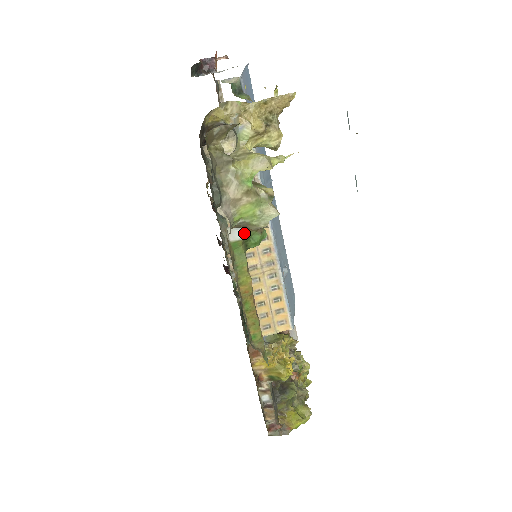
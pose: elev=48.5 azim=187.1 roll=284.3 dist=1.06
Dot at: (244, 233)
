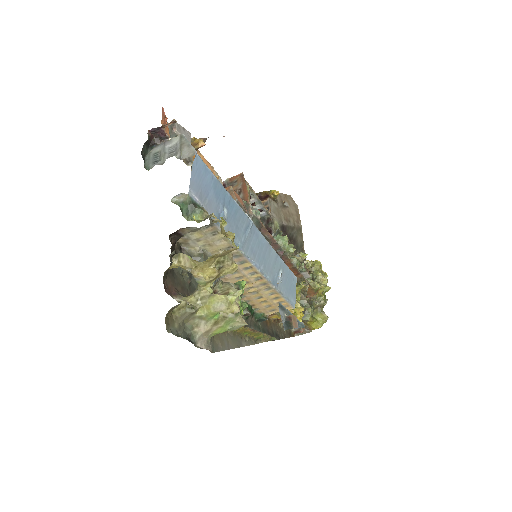
Dot at: occluded
